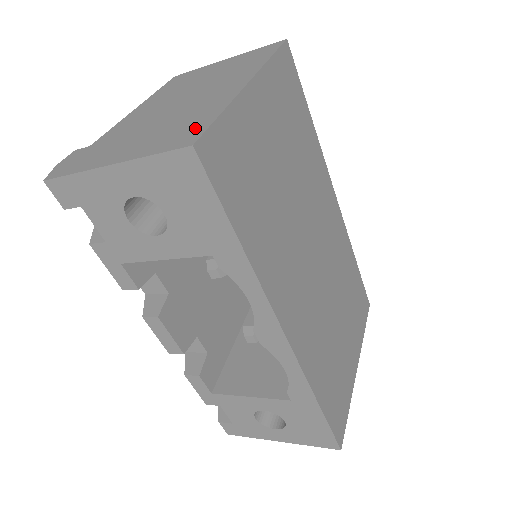
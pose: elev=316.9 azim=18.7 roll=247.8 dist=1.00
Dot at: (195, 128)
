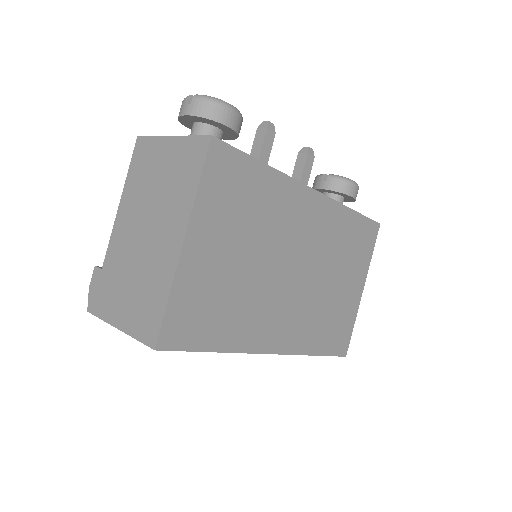
Dot at: (155, 317)
